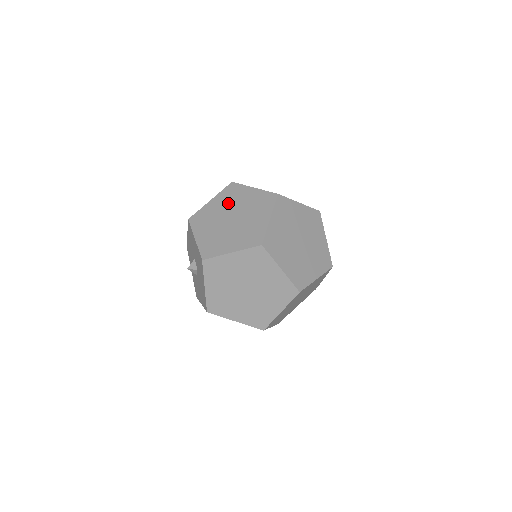
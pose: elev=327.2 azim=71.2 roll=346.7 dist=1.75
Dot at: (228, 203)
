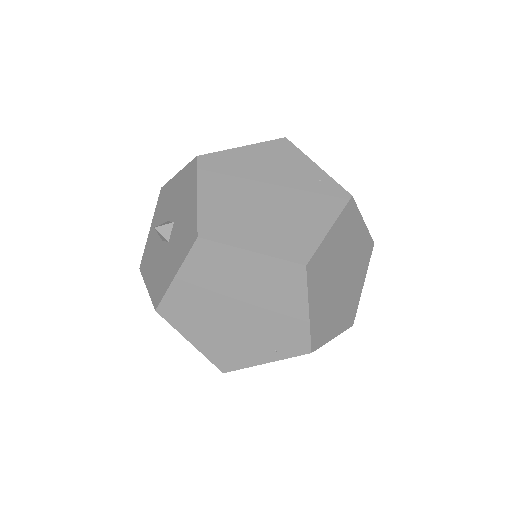
Dot at: occluded
